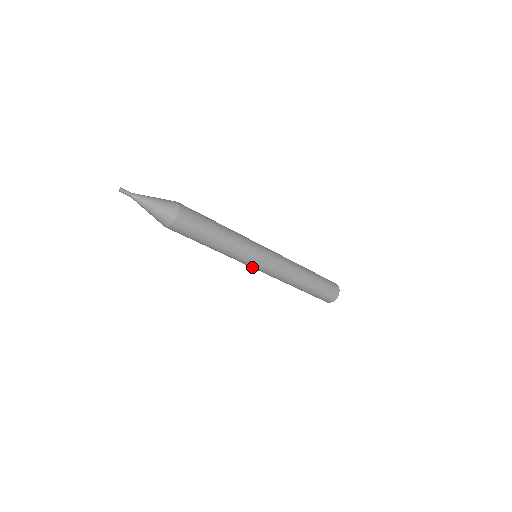
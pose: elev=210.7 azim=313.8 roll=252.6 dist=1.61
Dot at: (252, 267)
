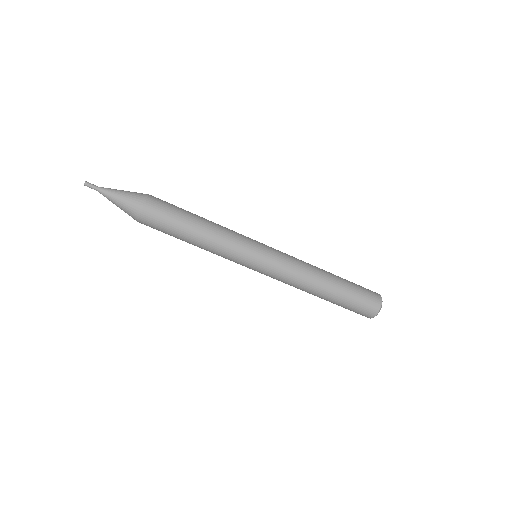
Dot at: occluded
